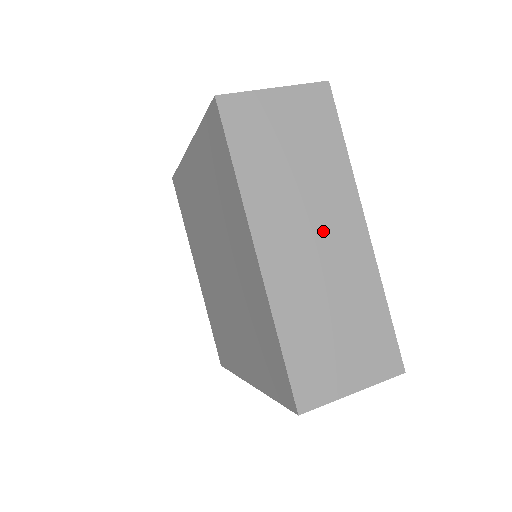
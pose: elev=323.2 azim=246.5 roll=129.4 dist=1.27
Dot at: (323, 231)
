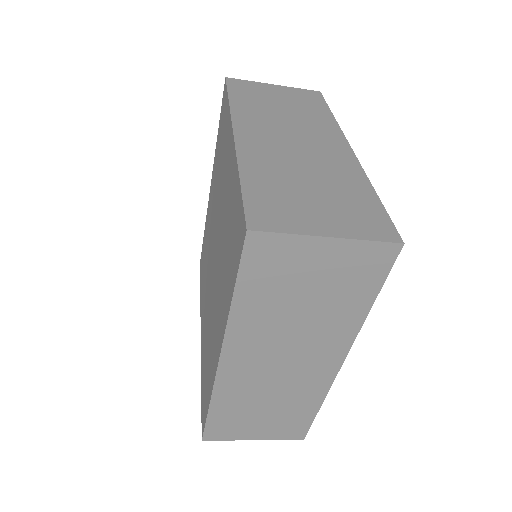
Dot at: (304, 139)
